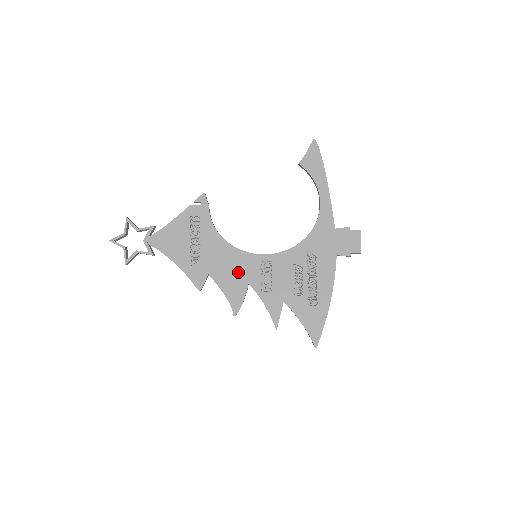
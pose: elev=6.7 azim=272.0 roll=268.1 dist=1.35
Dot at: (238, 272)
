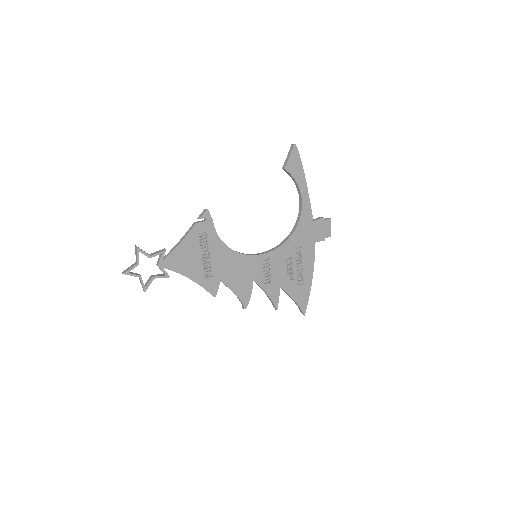
Dot at: (244, 273)
